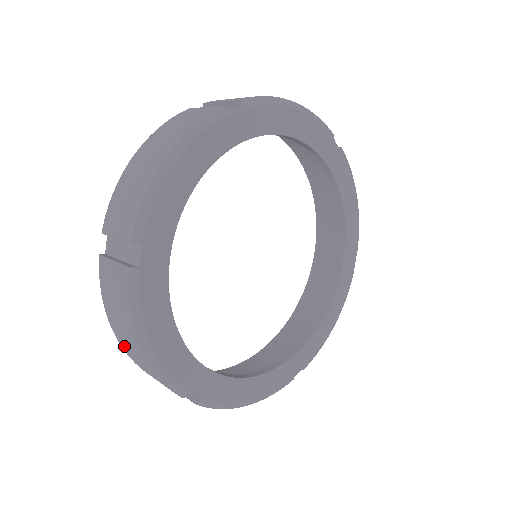
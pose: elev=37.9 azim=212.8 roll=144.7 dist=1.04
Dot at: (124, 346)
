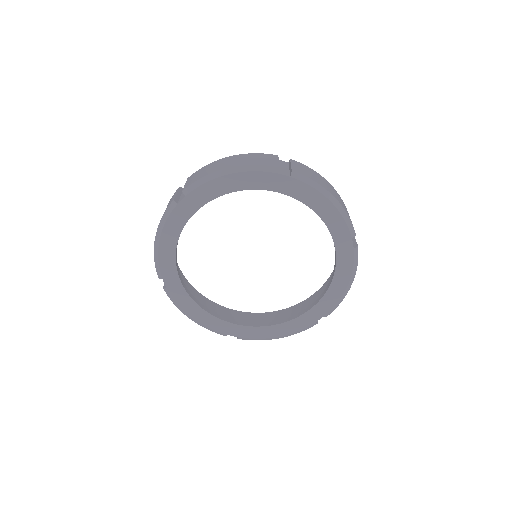
Dot at: occluded
